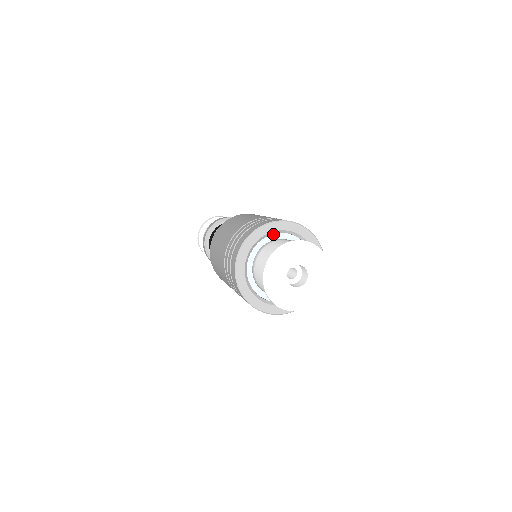
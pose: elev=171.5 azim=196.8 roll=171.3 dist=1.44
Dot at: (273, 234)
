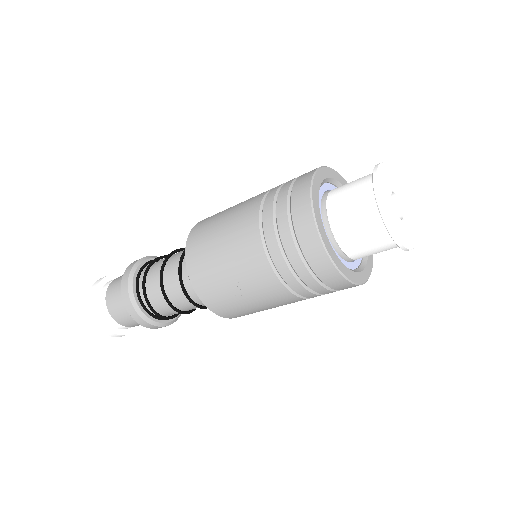
Dot at: occluded
